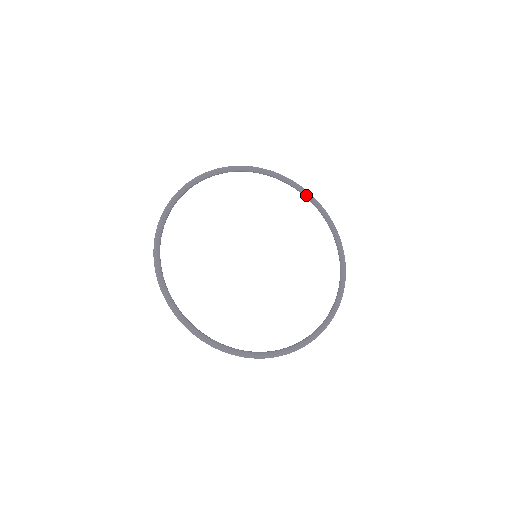
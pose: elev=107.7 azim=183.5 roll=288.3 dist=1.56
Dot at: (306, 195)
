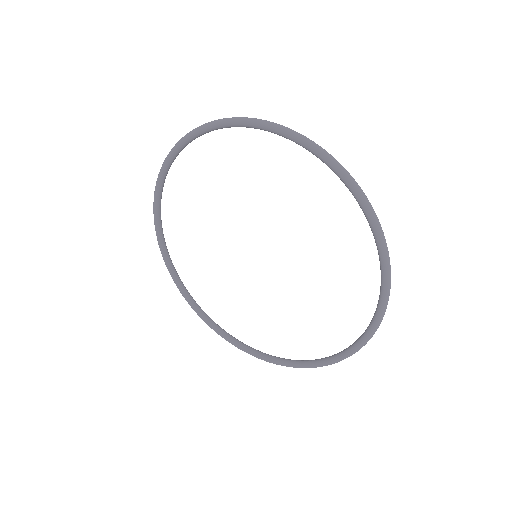
Dot at: (359, 205)
